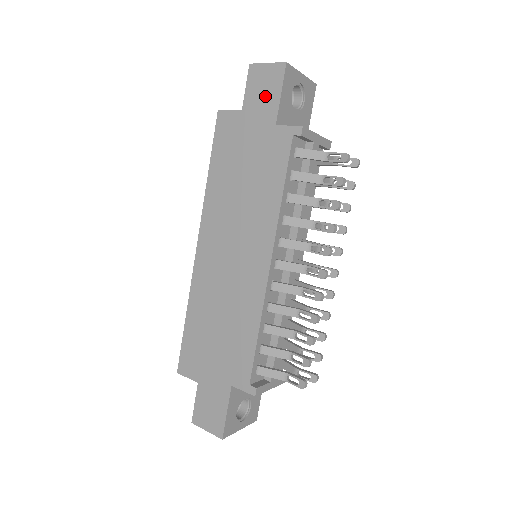
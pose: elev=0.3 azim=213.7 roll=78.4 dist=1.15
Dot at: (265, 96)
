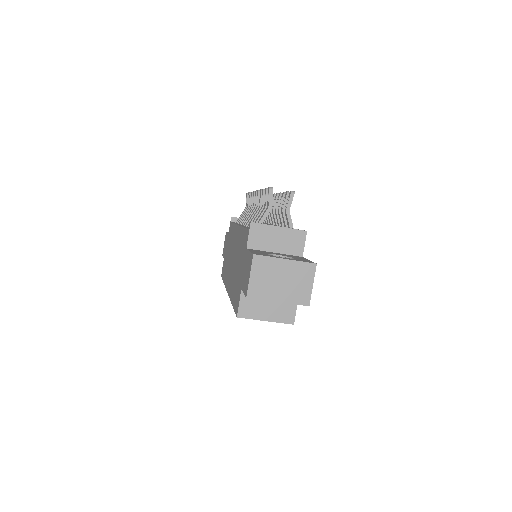
Dot at: (225, 243)
